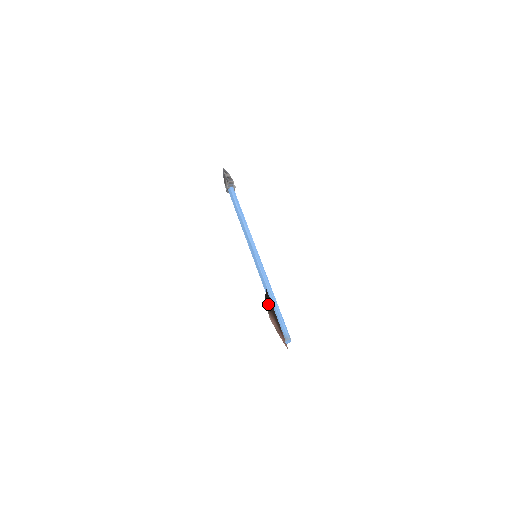
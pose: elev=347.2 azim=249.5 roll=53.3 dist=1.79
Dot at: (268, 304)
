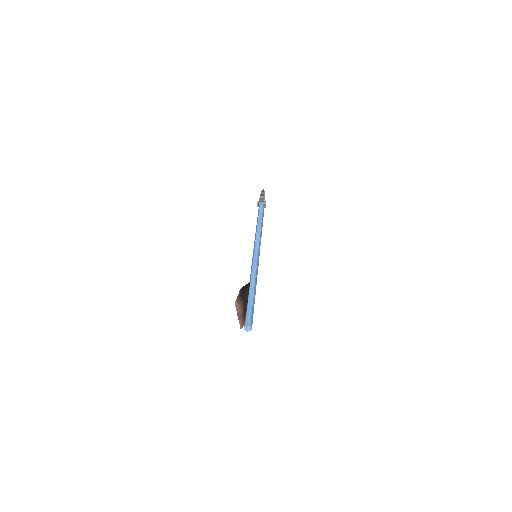
Dot at: (242, 293)
